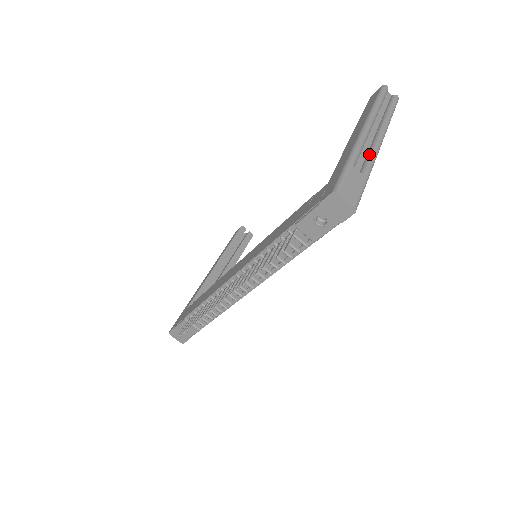
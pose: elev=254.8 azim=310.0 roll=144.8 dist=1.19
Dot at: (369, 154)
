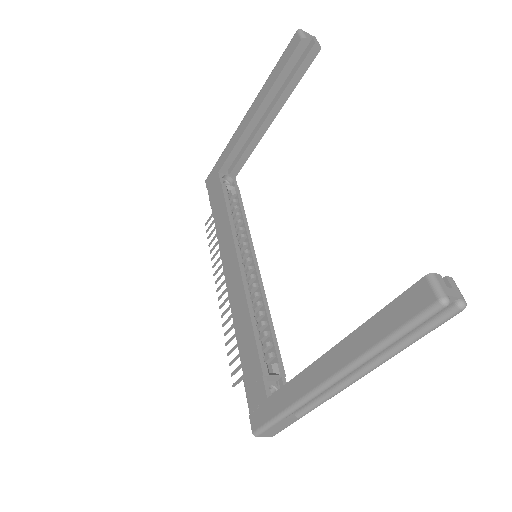
Dot at: (321, 398)
